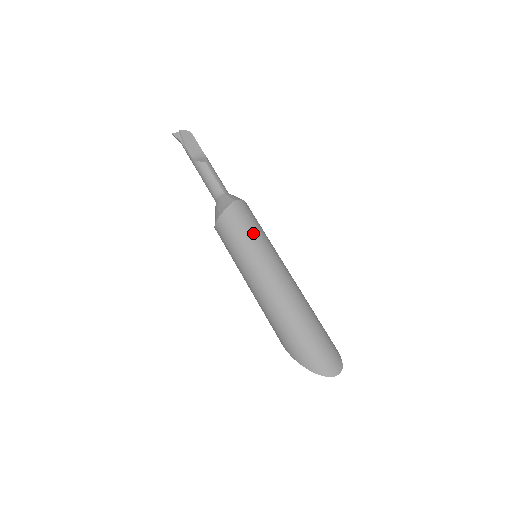
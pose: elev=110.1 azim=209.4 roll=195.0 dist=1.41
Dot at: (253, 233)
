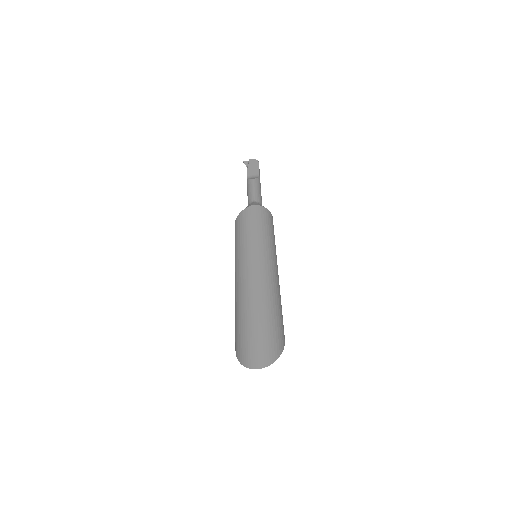
Dot at: (253, 231)
